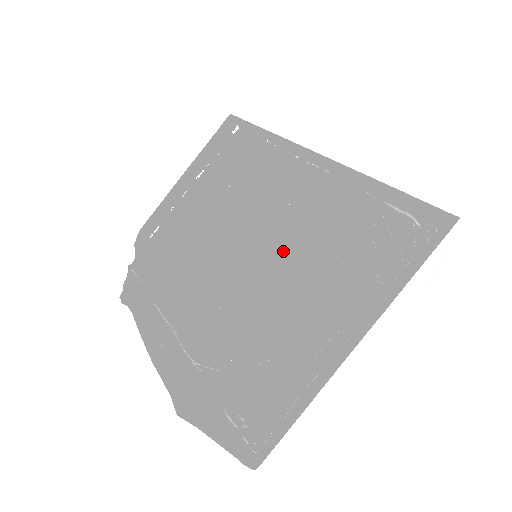
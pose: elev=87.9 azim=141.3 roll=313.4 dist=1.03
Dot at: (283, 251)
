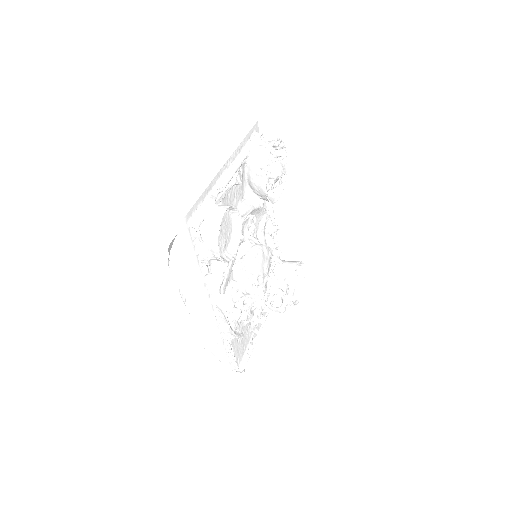
Dot at: (253, 230)
